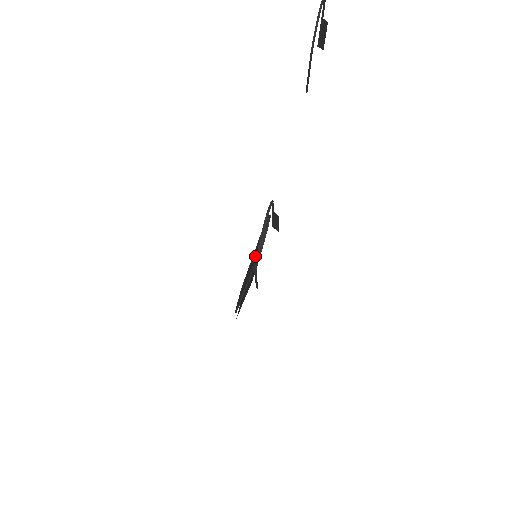
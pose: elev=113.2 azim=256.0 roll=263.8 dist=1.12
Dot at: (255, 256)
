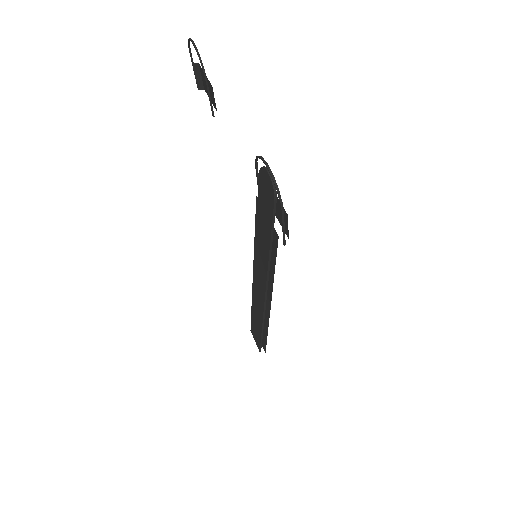
Dot at: (268, 216)
